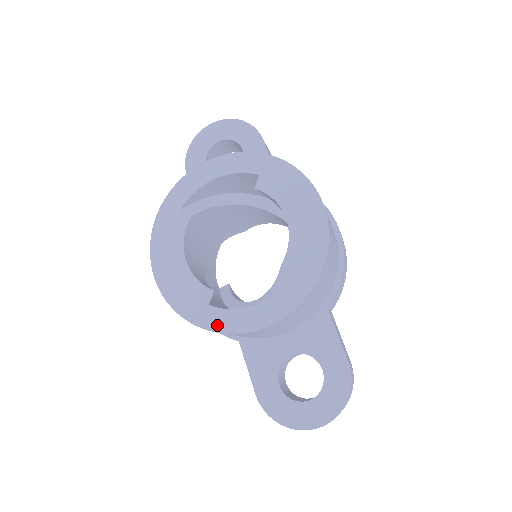
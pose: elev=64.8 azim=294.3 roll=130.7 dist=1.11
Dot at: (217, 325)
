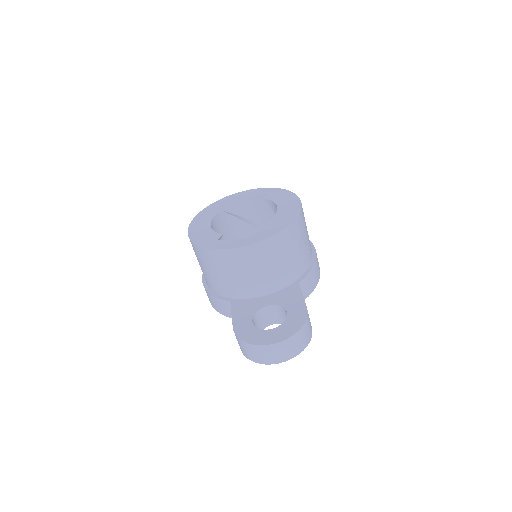
Dot at: (219, 246)
